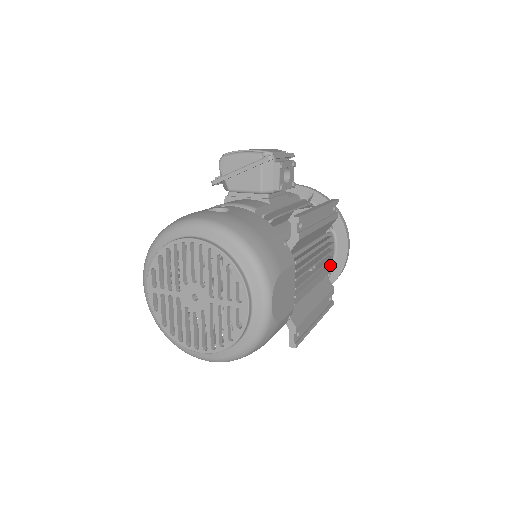
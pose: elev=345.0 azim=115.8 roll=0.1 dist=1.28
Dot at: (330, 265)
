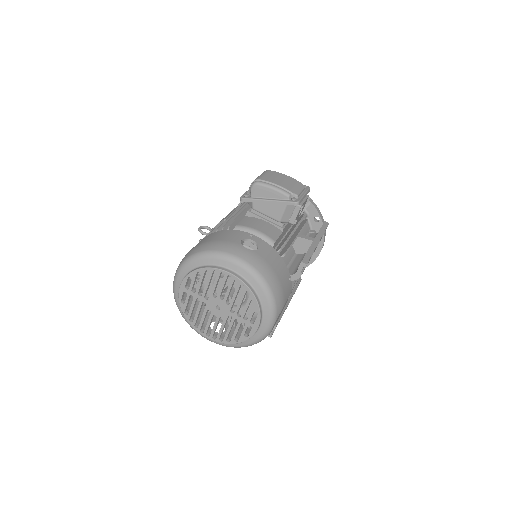
Dot at: occluded
